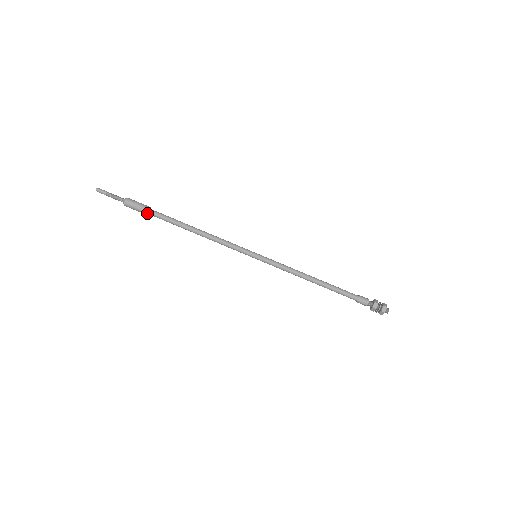
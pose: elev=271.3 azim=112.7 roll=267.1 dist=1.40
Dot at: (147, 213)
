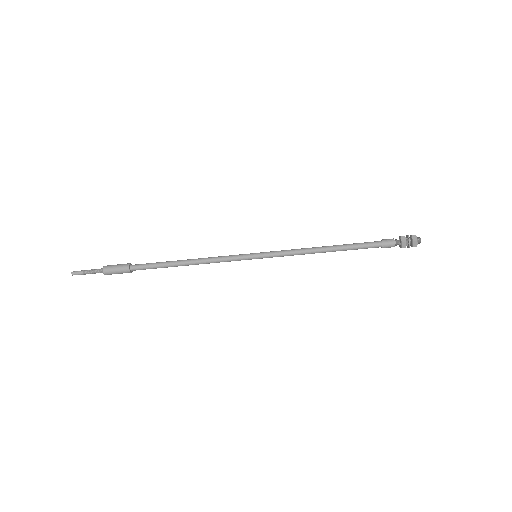
Dot at: (131, 271)
